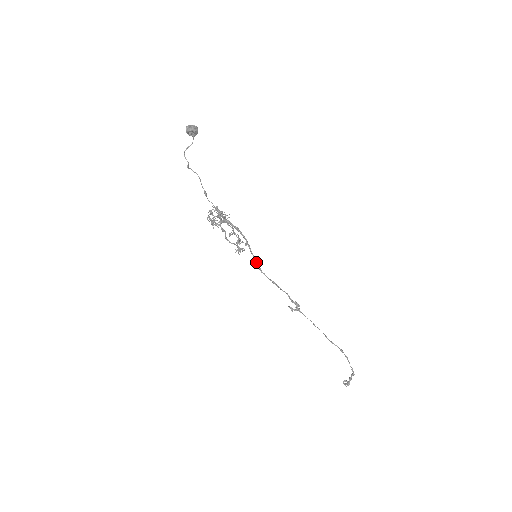
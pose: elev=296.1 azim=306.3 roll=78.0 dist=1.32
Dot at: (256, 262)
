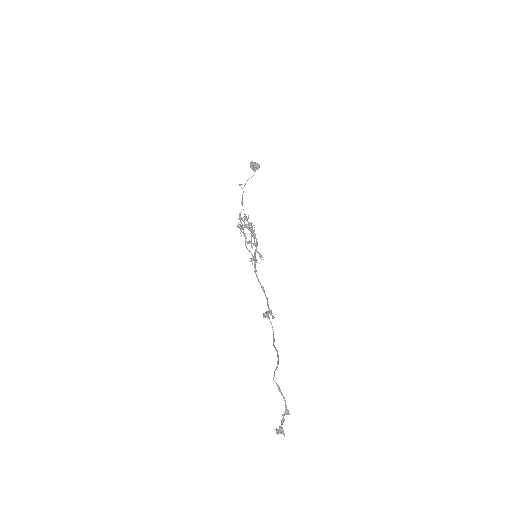
Dot at: (255, 262)
